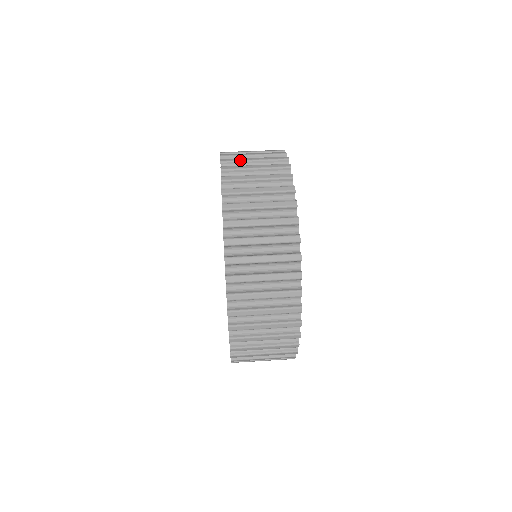
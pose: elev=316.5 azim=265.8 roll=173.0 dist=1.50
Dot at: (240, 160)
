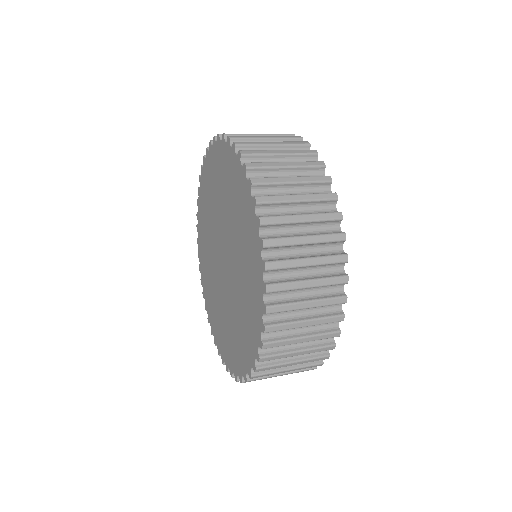
Dot at: occluded
